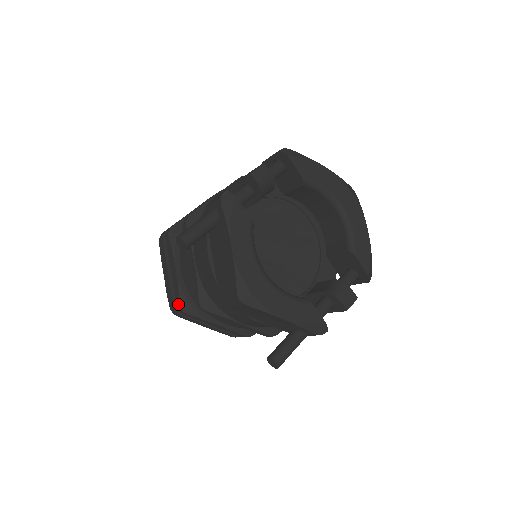
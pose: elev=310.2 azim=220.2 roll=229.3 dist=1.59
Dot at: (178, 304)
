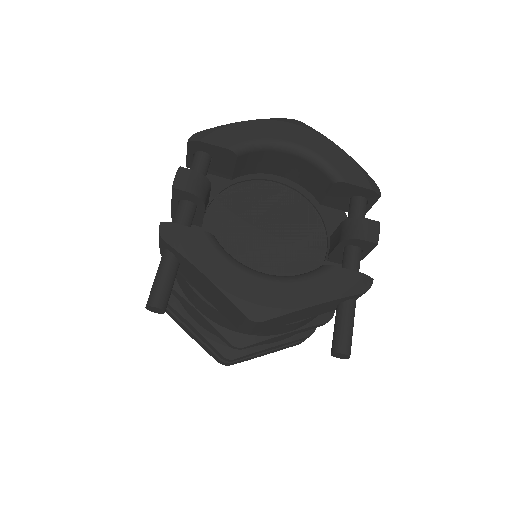
Dot at: (220, 356)
